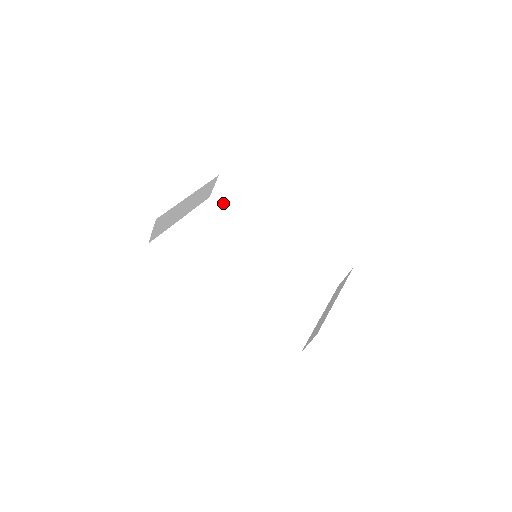
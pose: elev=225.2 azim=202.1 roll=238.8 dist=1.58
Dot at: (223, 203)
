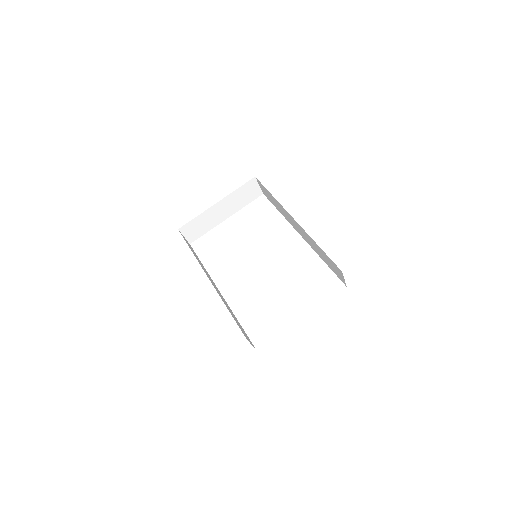
Dot at: (269, 199)
